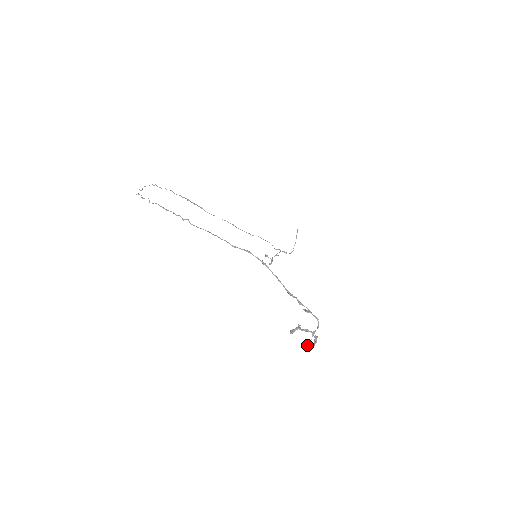
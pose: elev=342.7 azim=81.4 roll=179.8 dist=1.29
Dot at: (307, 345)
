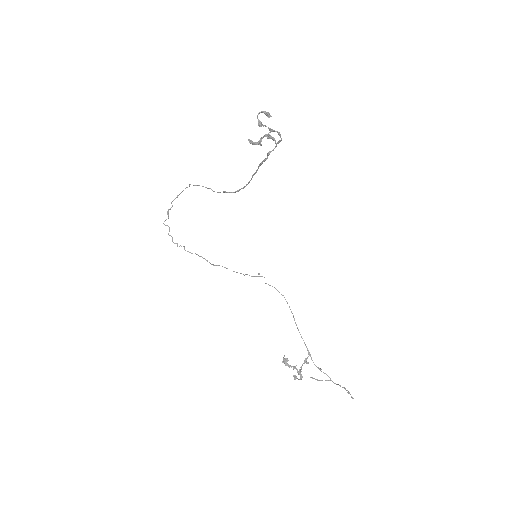
Dot at: (260, 123)
